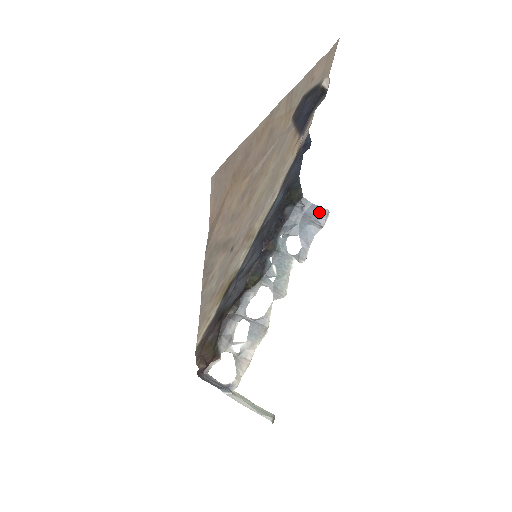
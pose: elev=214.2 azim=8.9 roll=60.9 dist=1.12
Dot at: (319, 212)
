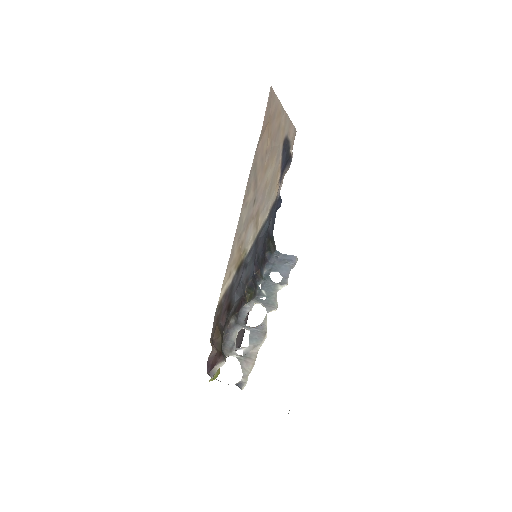
Dot at: (290, 258)
